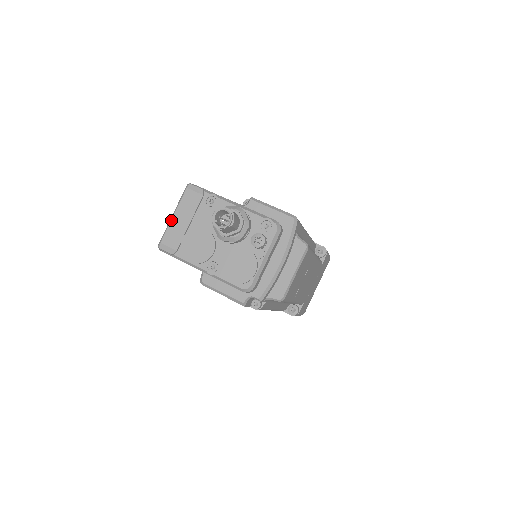
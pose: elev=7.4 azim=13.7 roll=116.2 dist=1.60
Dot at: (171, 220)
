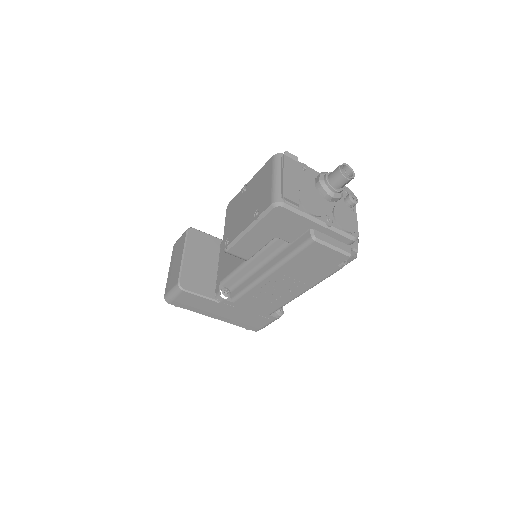
Dot at: (283, 178)
